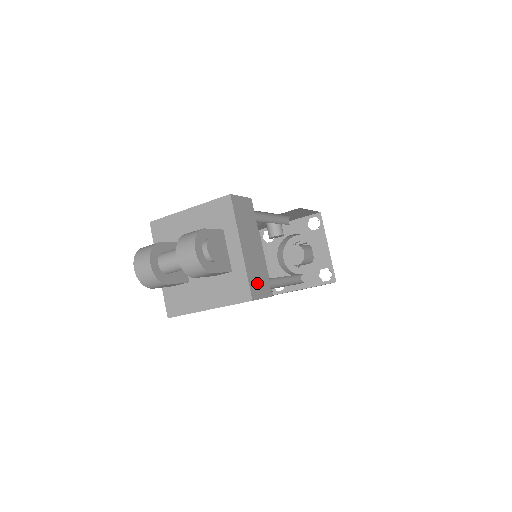
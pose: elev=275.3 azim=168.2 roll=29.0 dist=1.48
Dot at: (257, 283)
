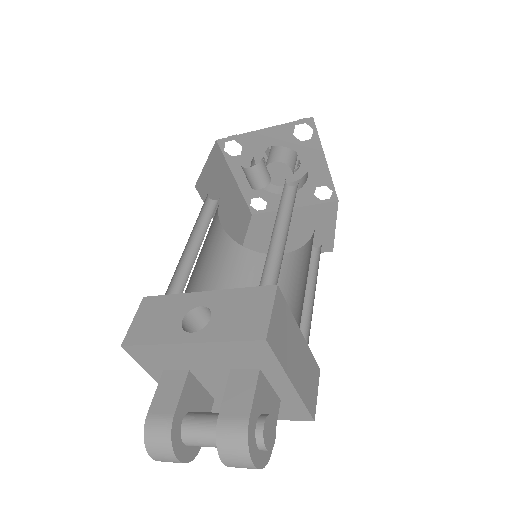
Dot at: (311, 390)
